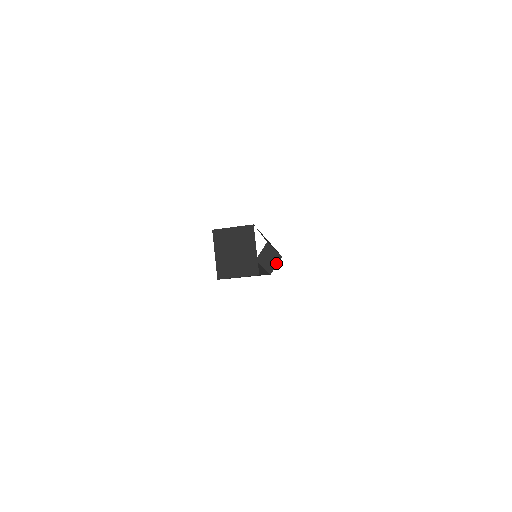
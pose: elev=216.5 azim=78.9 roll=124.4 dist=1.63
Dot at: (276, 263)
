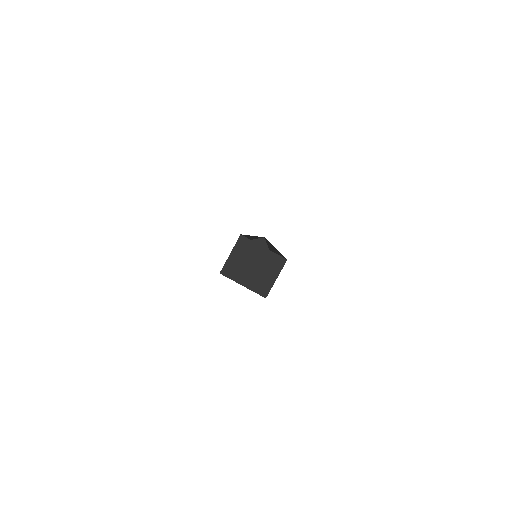
Dot at: (266, 246)
